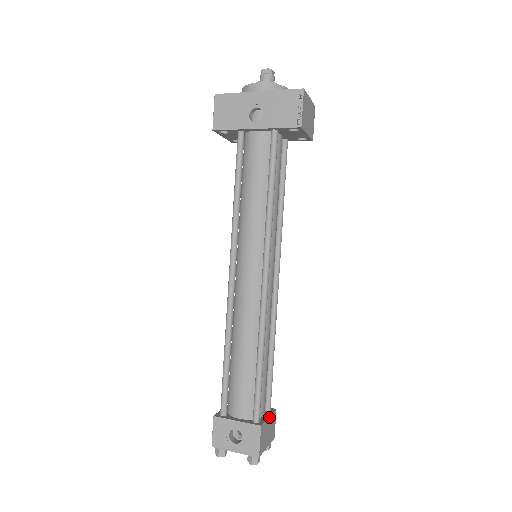
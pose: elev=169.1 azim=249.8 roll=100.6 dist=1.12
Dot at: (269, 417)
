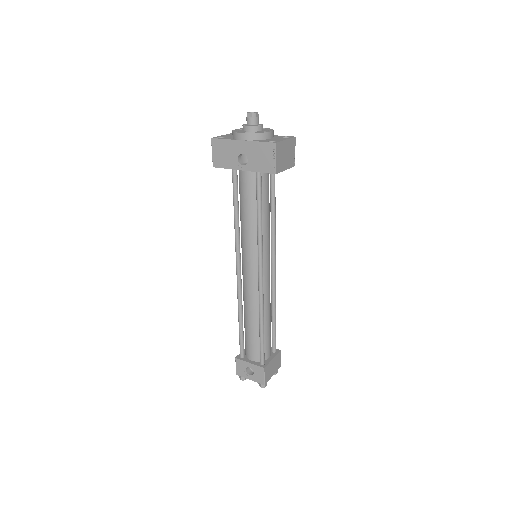
Dot at: (273, 359)
